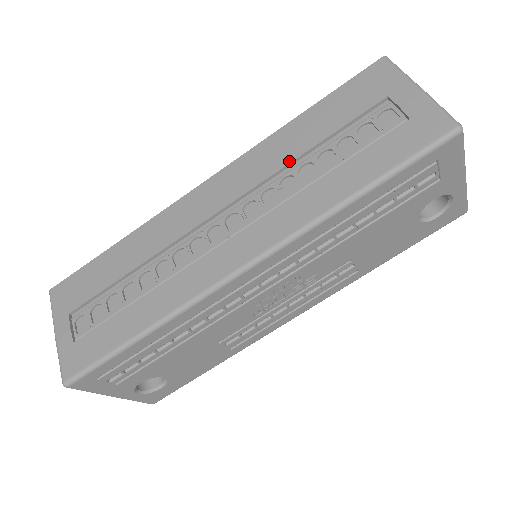
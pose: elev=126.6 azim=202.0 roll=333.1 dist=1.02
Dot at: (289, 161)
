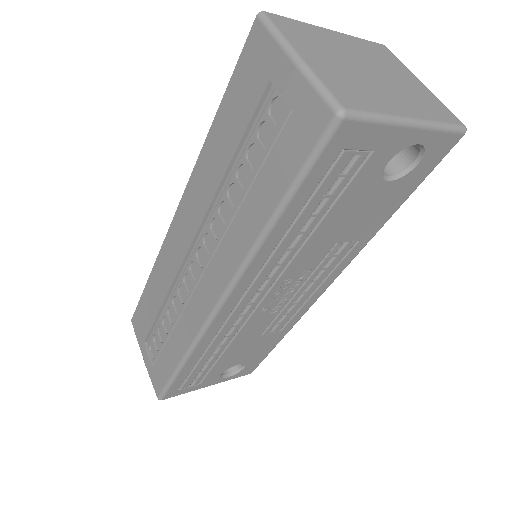
Dot at: (217, 185)
